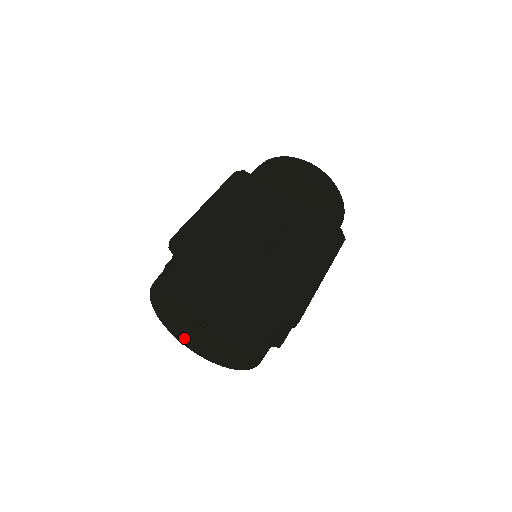
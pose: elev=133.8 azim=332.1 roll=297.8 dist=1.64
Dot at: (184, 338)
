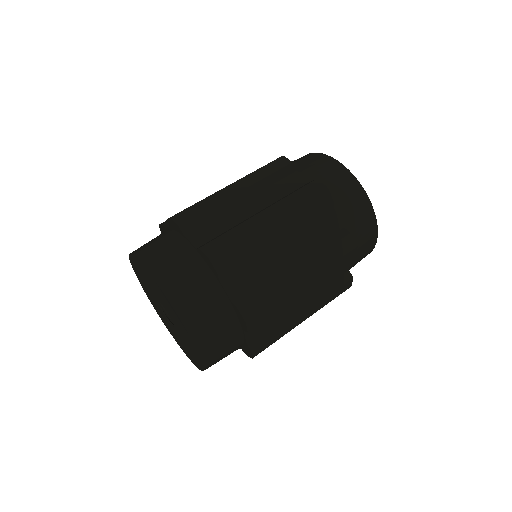
Dot at: occluded
